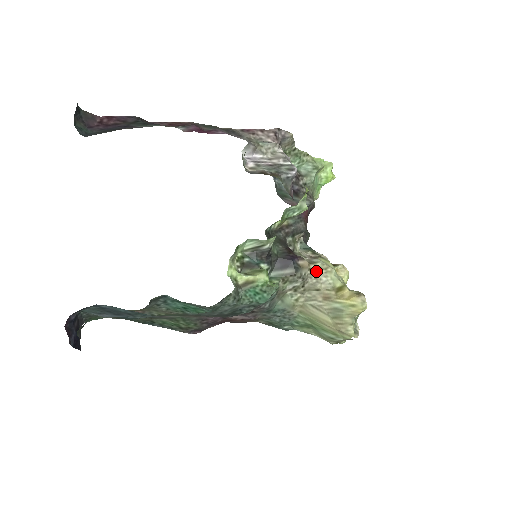
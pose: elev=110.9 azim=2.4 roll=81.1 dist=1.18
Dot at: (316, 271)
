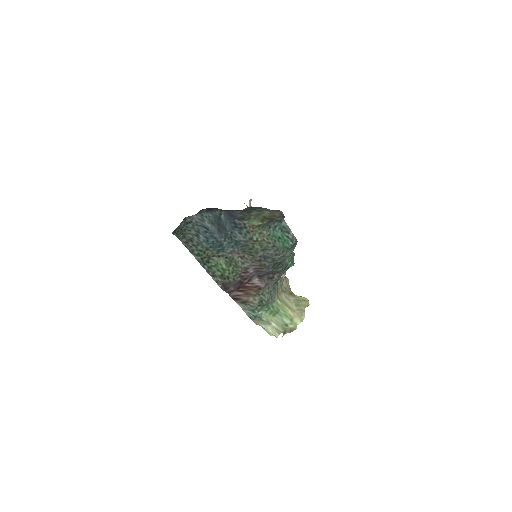
Dot at: (285, 277)
